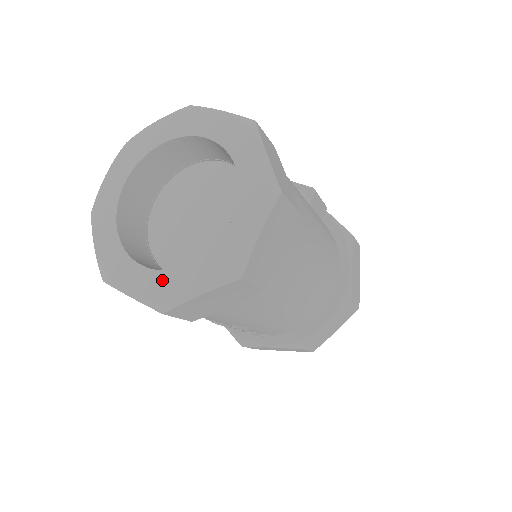
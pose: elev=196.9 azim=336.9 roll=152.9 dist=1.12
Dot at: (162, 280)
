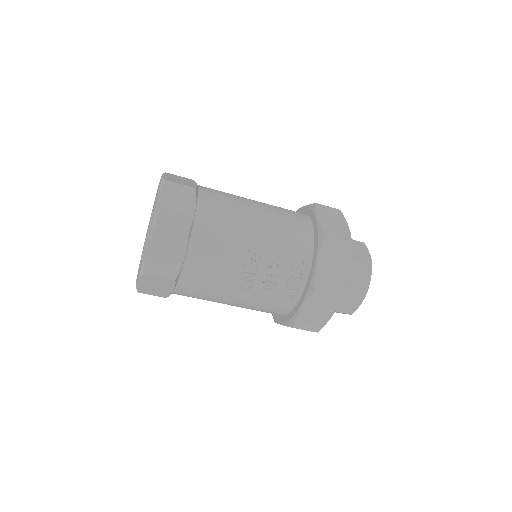
Dot at: occluded
